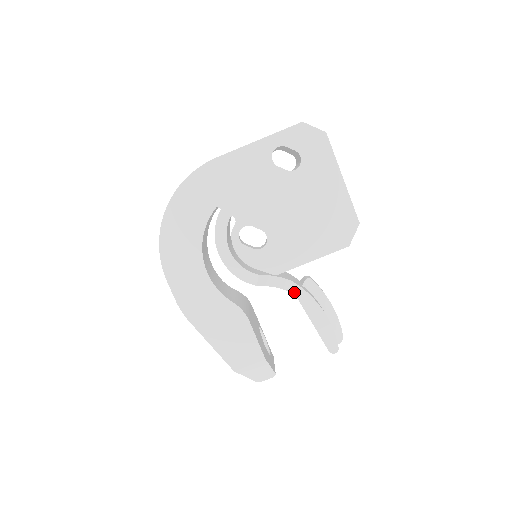
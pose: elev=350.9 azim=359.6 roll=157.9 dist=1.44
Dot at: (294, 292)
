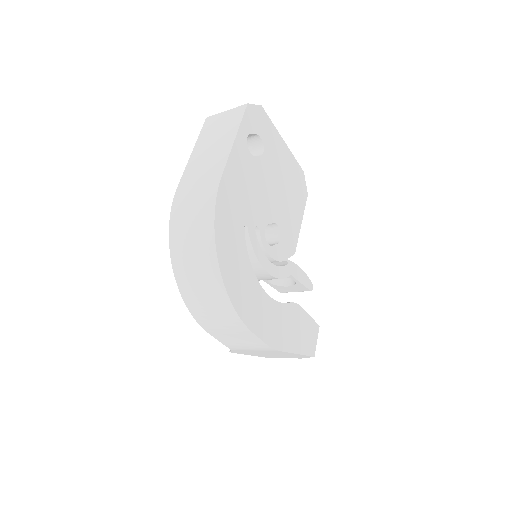
Dot at: occluded
